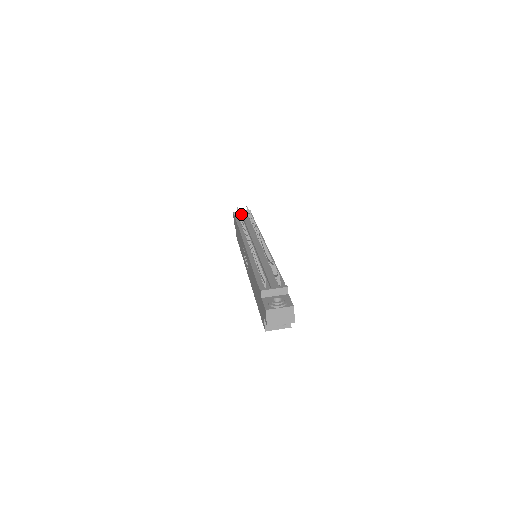
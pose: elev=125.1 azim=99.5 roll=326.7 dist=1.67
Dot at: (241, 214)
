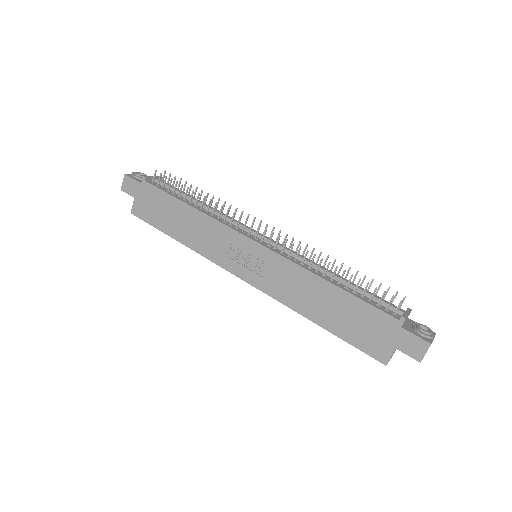
Dot at: (157, 182)
